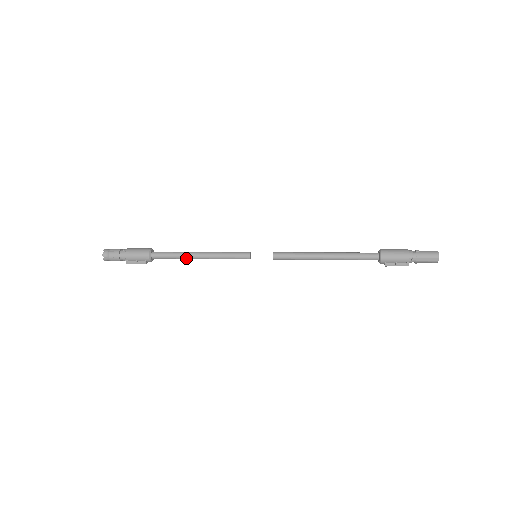
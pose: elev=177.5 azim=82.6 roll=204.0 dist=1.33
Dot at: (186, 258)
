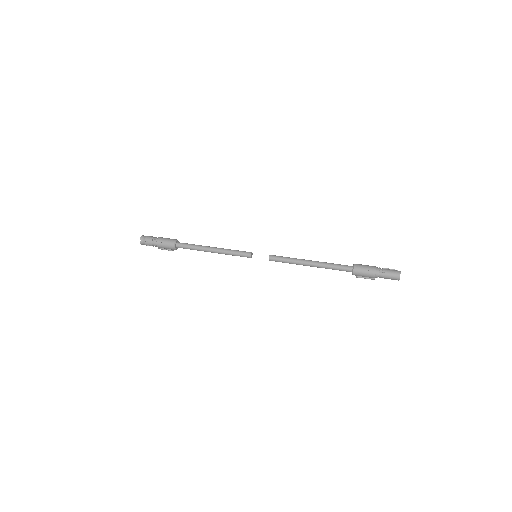
Dot at: occluded
